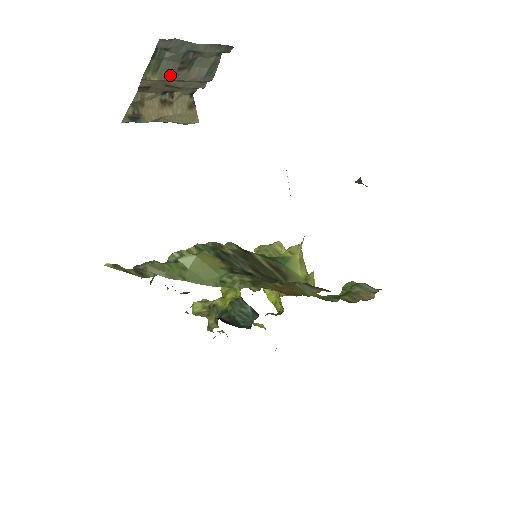
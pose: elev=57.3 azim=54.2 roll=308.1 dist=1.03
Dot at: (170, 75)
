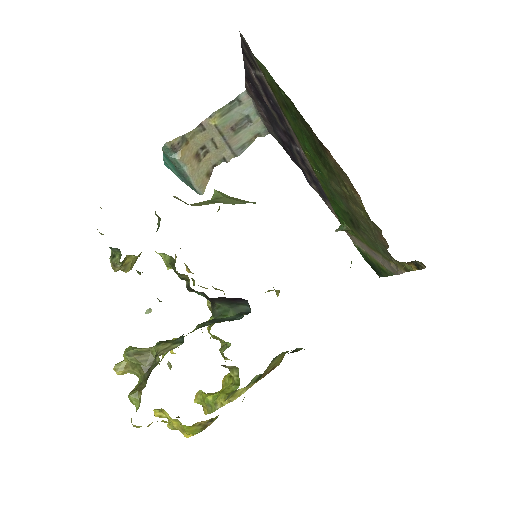
Dot at: (224, 128)
